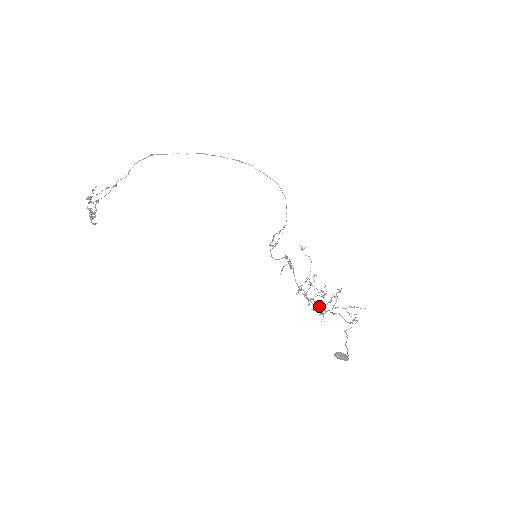
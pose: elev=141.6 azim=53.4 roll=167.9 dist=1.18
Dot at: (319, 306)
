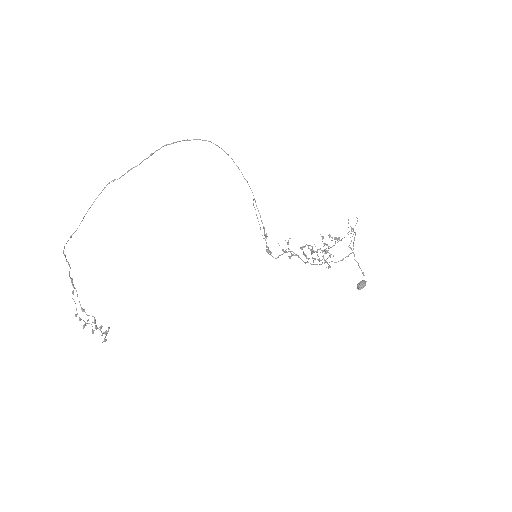
Dot at: (325, 250)
